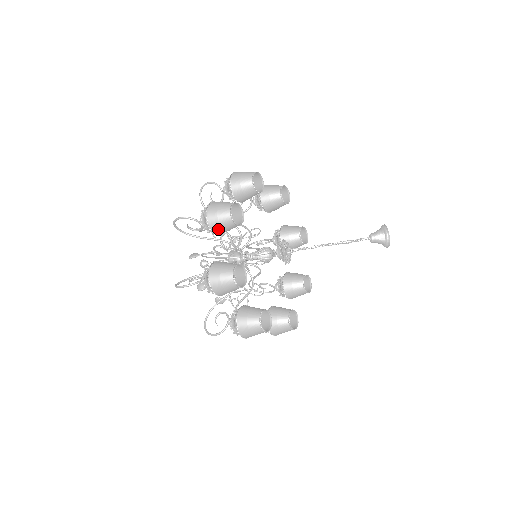
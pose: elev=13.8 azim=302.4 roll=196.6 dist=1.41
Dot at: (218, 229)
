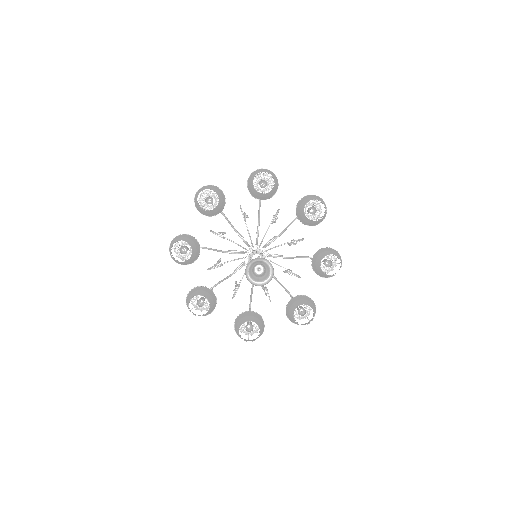
Dot at: (208, 314)
